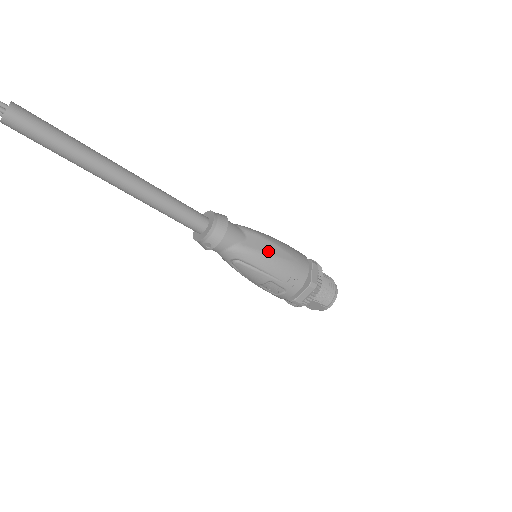
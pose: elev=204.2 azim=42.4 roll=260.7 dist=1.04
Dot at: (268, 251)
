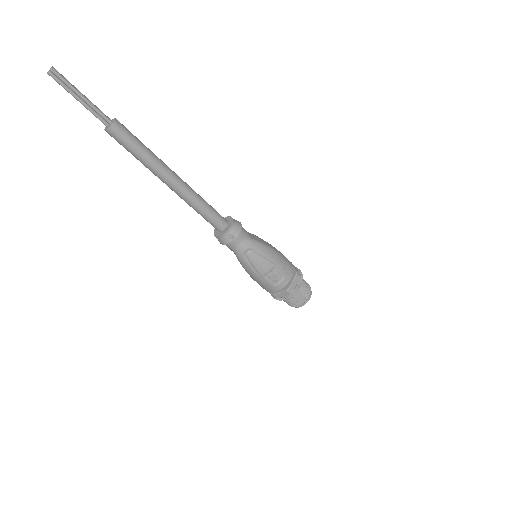
Dot at: (267, 245)
